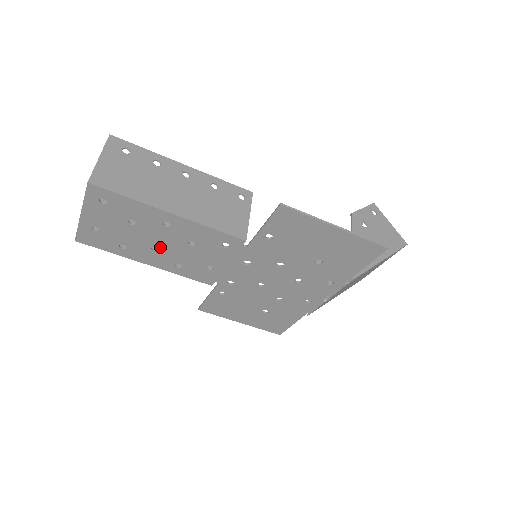
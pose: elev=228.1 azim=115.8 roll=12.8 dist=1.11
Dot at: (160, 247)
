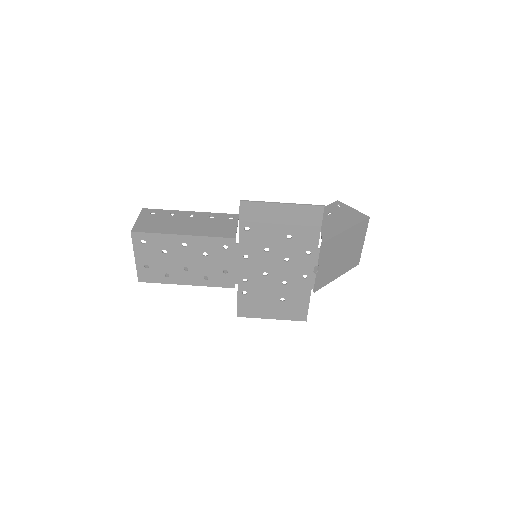
Dot at: (188, 266)
